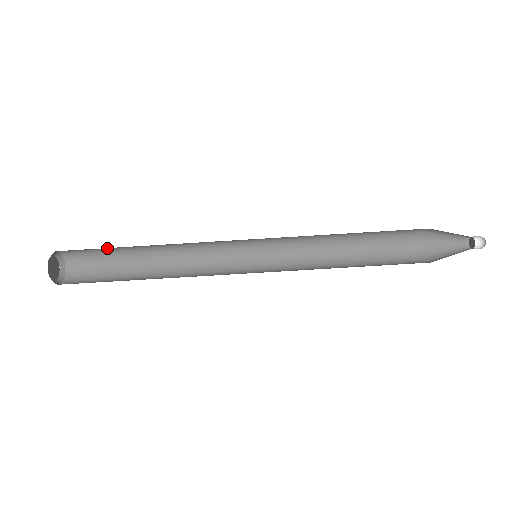
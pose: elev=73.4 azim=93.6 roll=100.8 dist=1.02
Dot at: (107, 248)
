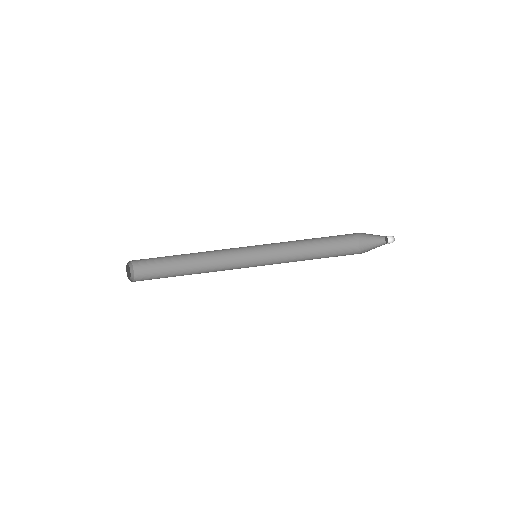
Dot at: (164, 266)
